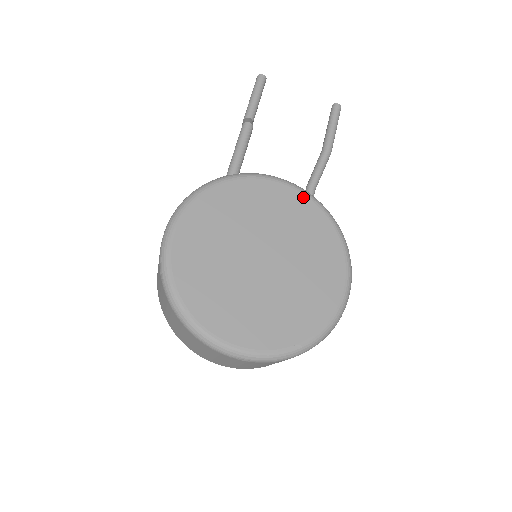
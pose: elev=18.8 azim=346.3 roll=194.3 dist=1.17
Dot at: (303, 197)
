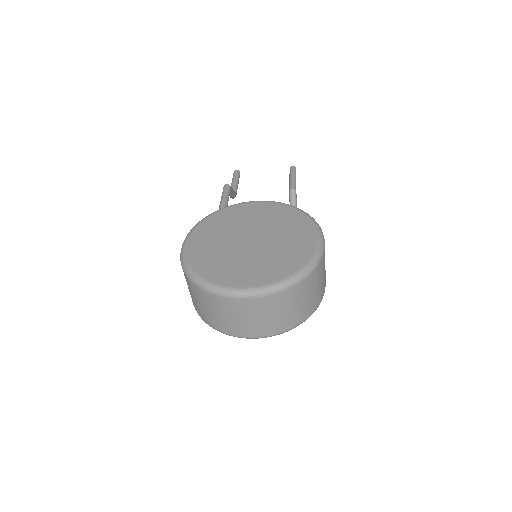
Dot at: (272, 204)
